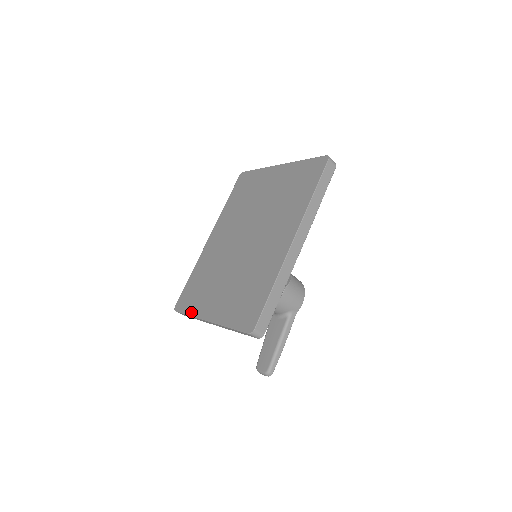
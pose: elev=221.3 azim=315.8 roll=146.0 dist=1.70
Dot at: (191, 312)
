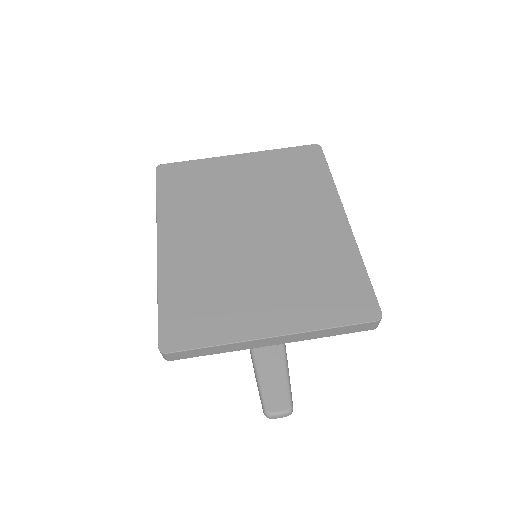
Dot at: (219, 339)
